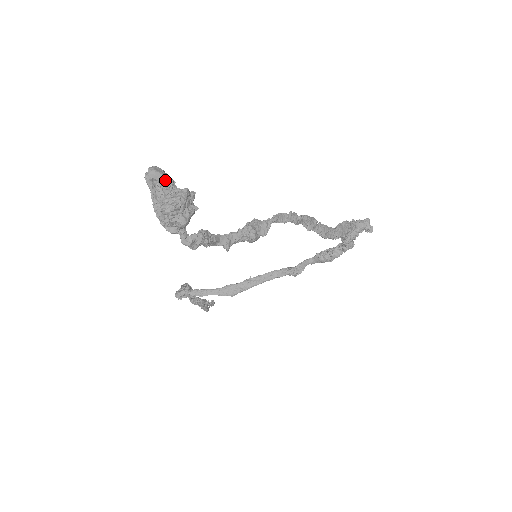
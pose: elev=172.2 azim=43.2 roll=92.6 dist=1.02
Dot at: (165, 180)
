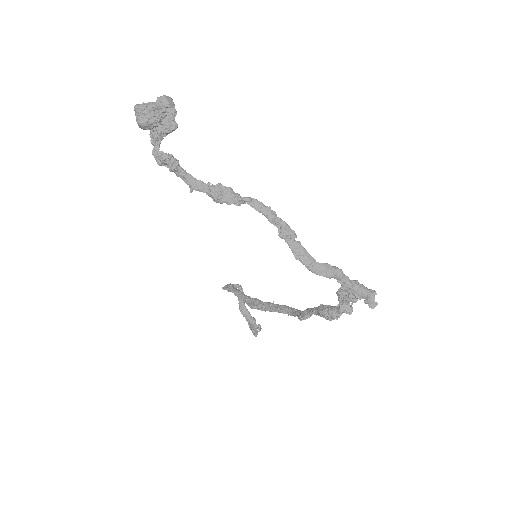
Dot at: (167, 106)
